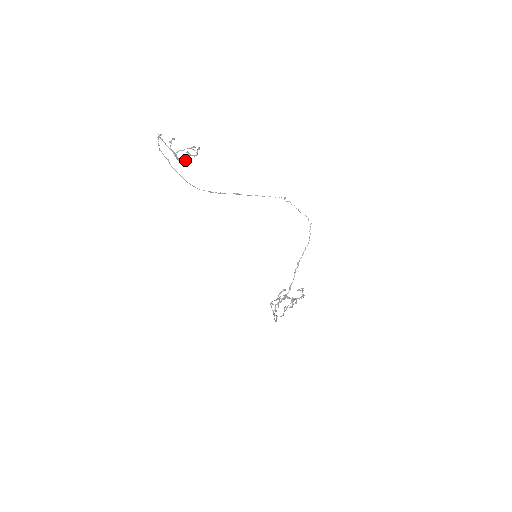
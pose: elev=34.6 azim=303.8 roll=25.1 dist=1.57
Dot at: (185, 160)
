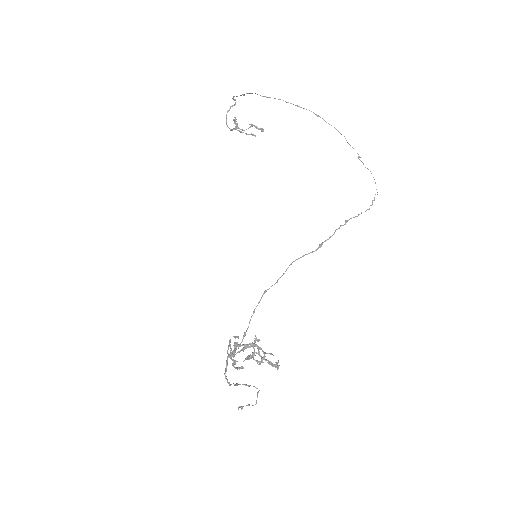
Dot at: (243, 130)
